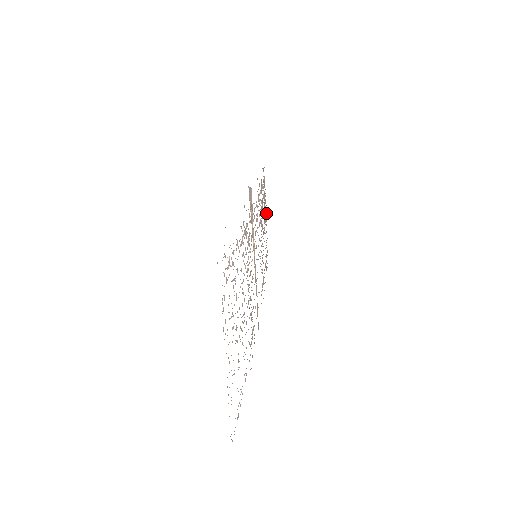
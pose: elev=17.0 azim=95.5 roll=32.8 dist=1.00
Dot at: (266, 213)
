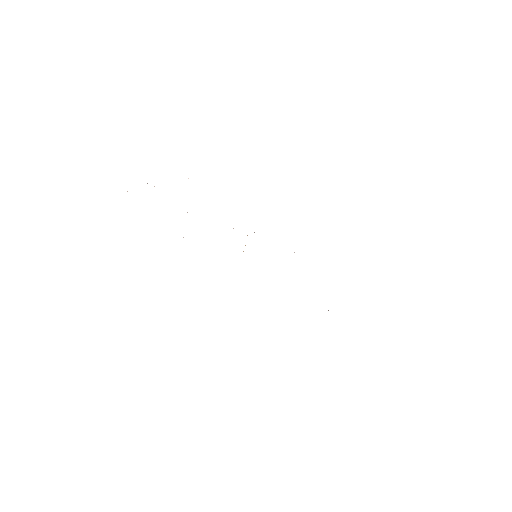
Dot at: occluded
